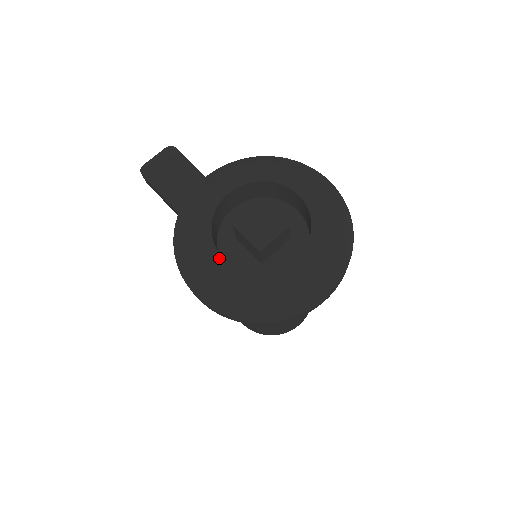
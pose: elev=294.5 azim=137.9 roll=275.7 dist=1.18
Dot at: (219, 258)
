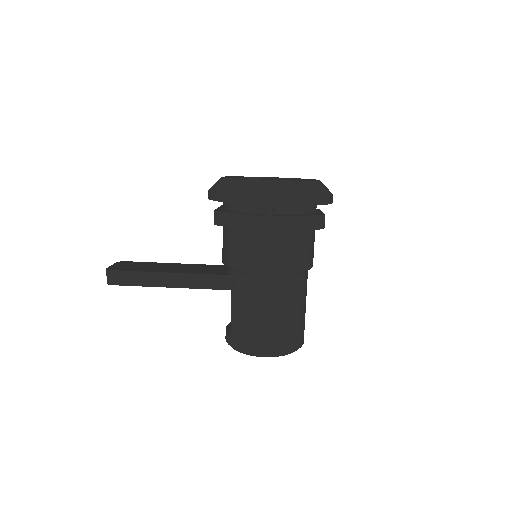
Dot at: (269, 179)
